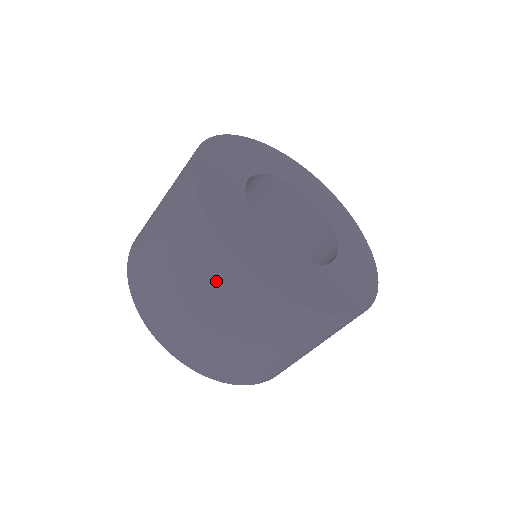
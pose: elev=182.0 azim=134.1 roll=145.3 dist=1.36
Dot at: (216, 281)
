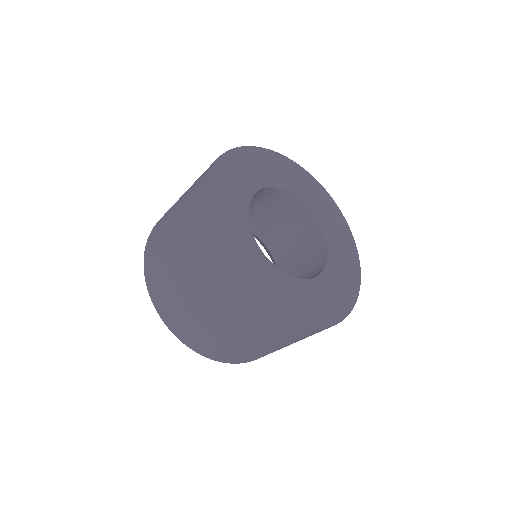
Dot at: occluded
